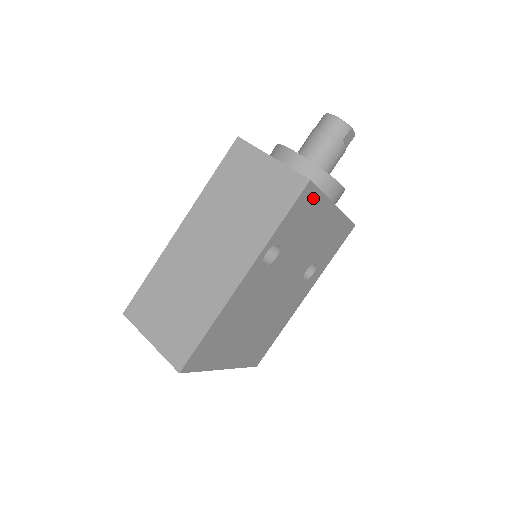
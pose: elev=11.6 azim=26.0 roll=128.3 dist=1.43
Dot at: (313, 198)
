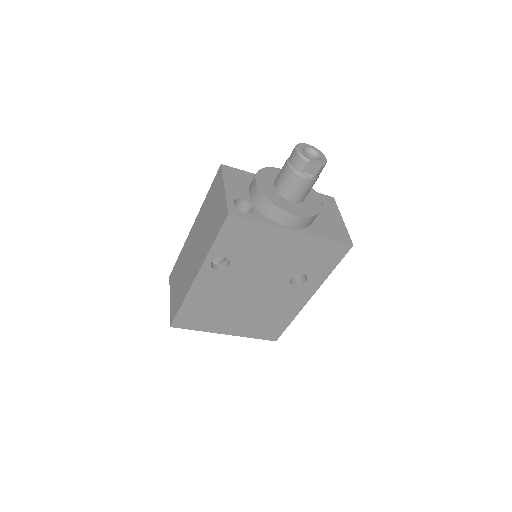
Dot at: (247, 226)
